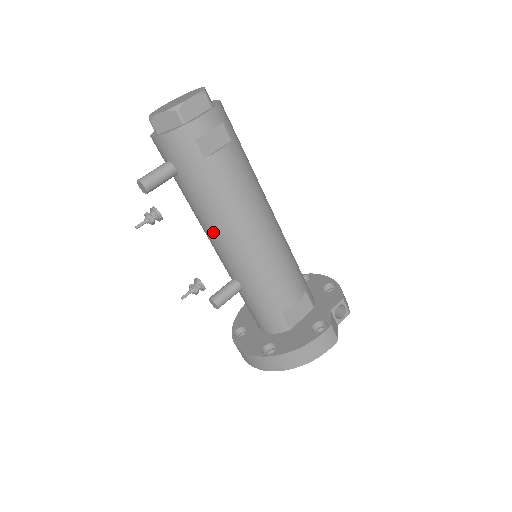
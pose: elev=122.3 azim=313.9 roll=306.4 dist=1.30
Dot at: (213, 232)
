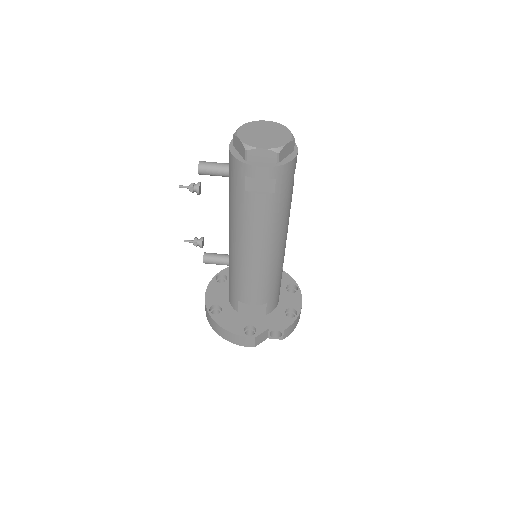
Dot at: (229, 226)
